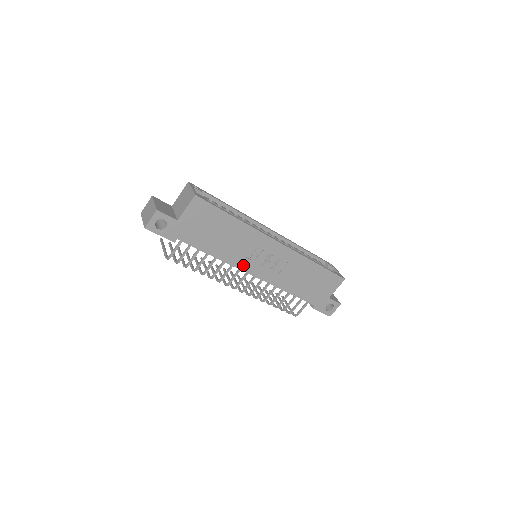
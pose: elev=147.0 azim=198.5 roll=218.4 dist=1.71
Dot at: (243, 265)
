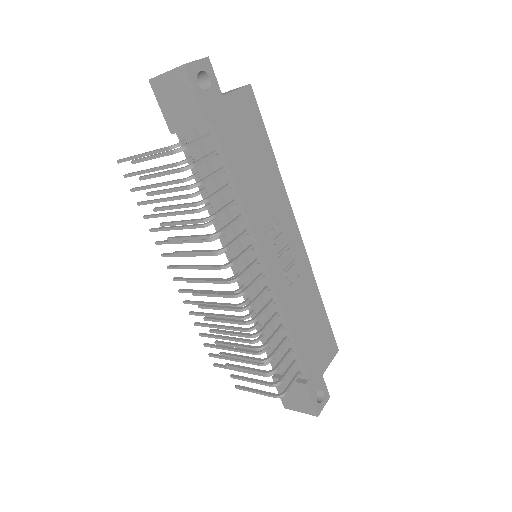
Dot at: (261, 237)
